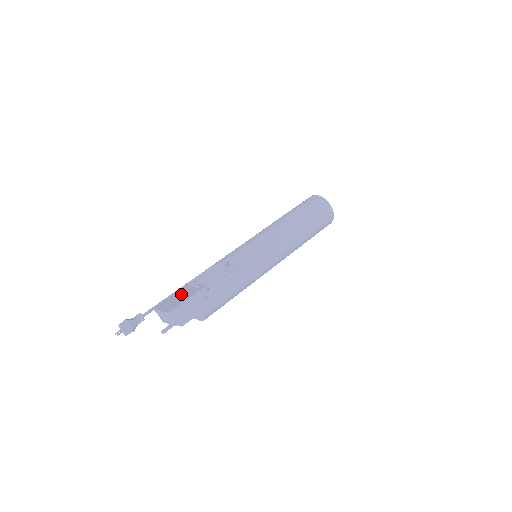
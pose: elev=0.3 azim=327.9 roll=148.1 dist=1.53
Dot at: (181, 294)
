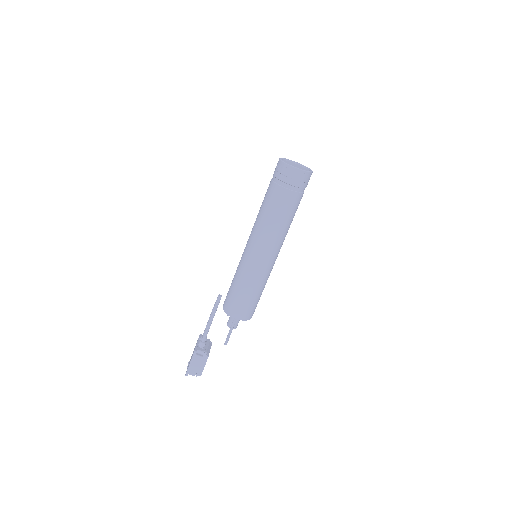
Dot at: occluded
